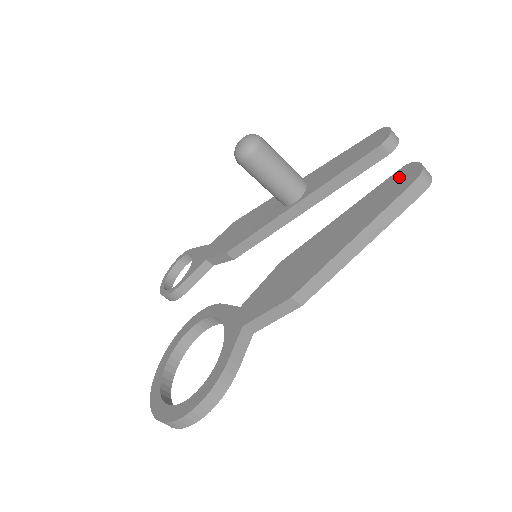
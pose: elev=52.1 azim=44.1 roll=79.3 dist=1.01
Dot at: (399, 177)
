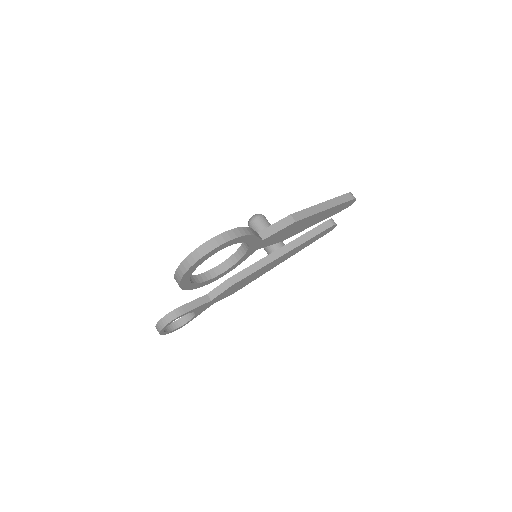
Dot at: occluded
